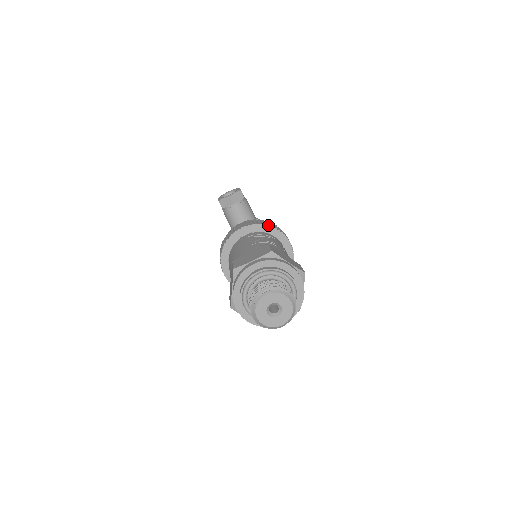
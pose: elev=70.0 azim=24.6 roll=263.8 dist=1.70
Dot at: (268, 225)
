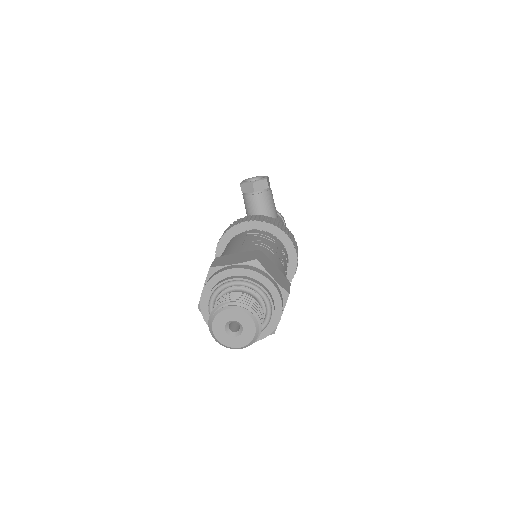
Dot at: (276, 226)
